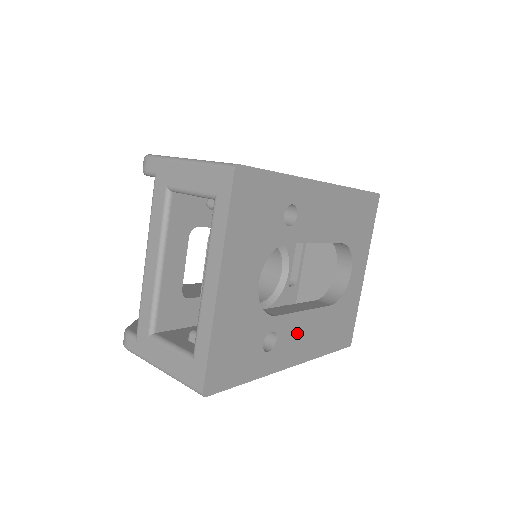
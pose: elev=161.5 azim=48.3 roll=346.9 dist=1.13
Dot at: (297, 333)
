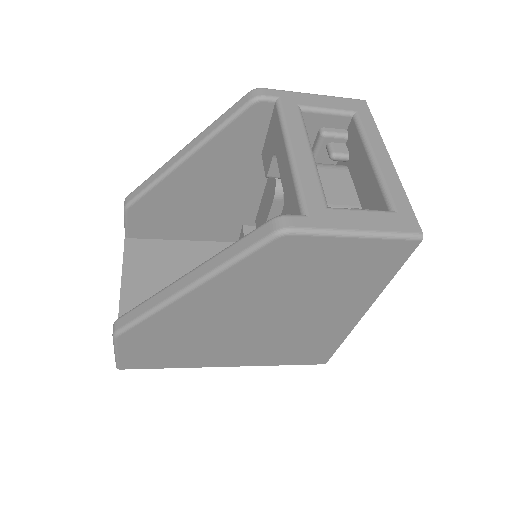
Dot at: occluded
